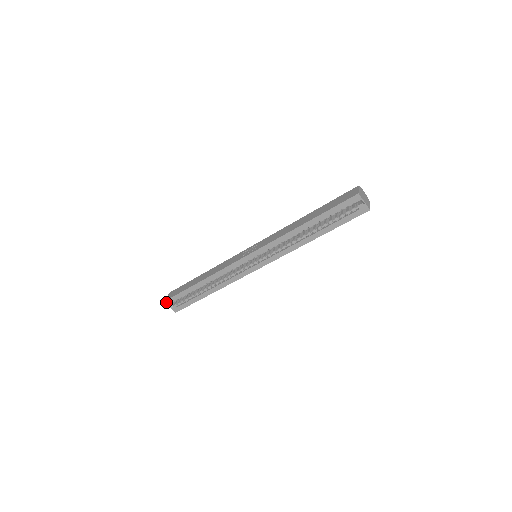
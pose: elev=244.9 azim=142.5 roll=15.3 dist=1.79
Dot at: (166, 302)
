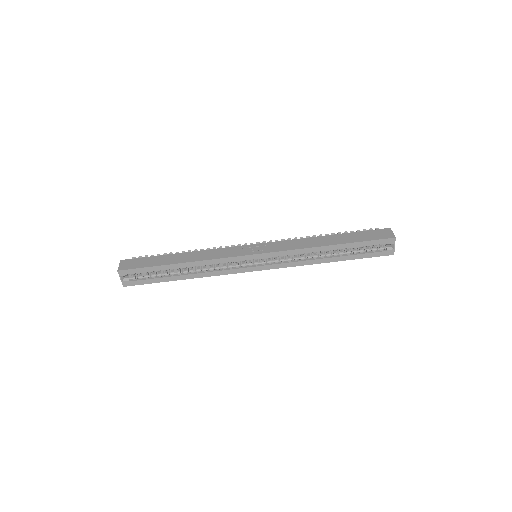
Dot at: (119, 272)
